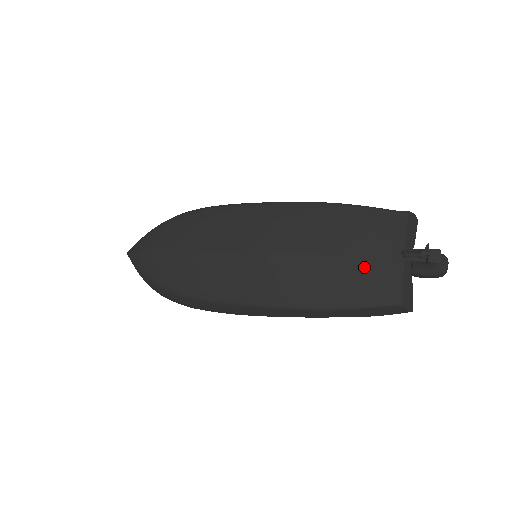
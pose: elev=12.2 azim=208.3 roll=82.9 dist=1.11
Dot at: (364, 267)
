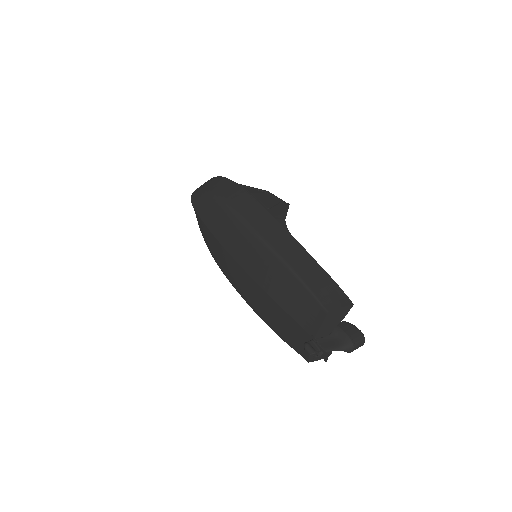
Dot at: (293, 327)
